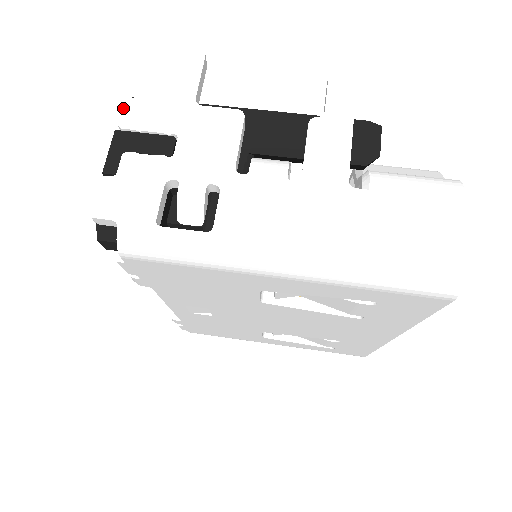
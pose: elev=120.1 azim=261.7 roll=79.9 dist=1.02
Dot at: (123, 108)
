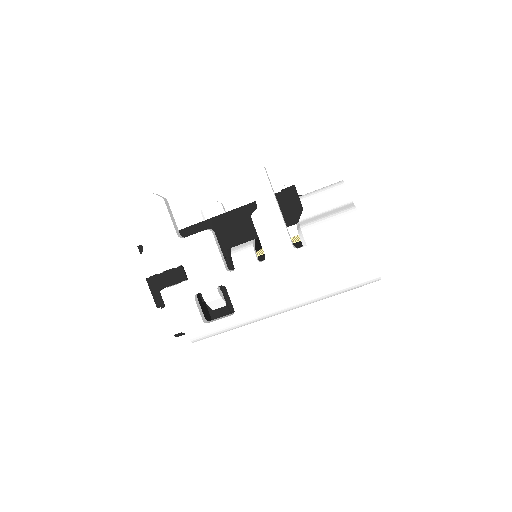
Dot at: (141, 263)
